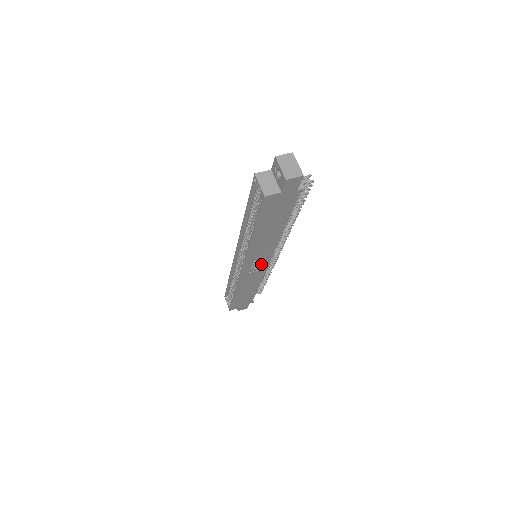
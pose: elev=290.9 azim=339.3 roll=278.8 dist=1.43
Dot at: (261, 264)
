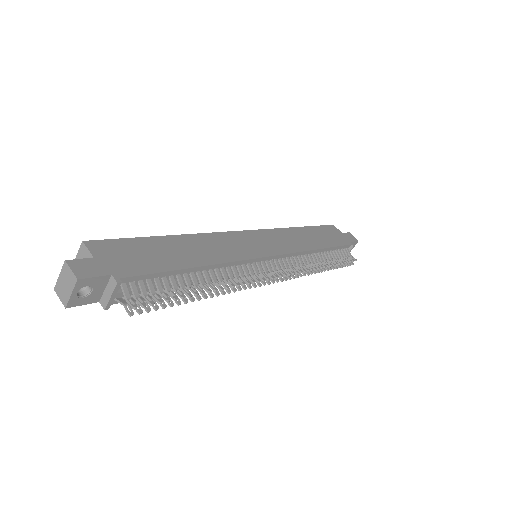
Dot at: occluded
